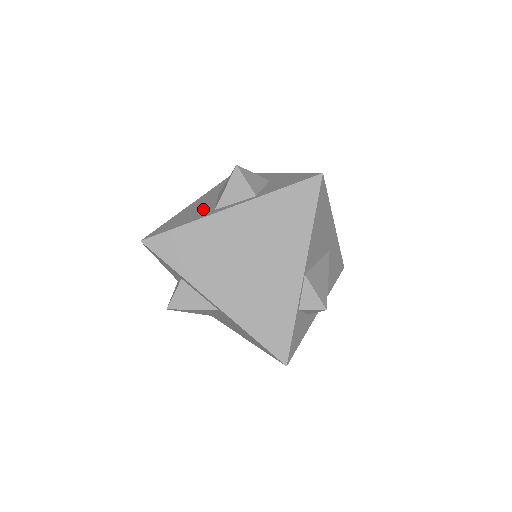
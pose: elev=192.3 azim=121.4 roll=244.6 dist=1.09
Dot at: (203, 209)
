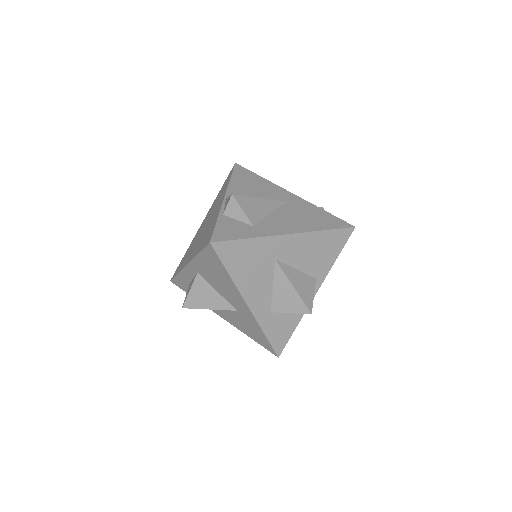
Dot at: occluded
